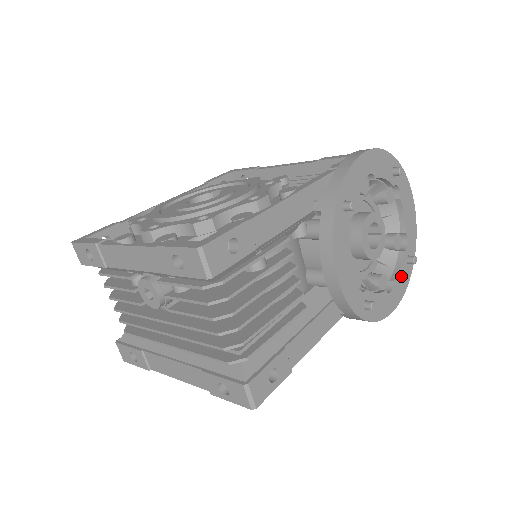
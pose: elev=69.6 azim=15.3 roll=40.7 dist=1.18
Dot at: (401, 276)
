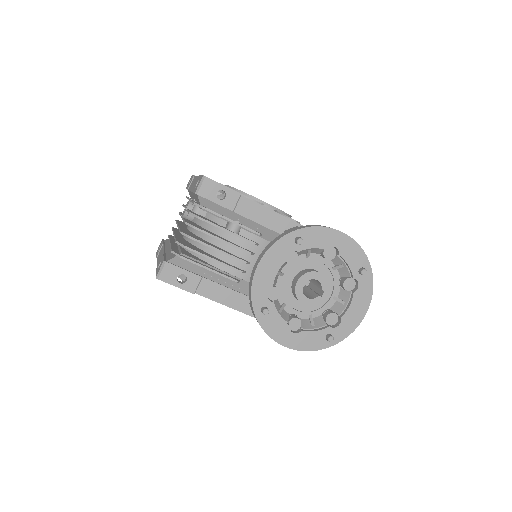
Dot at: (312, 337)
